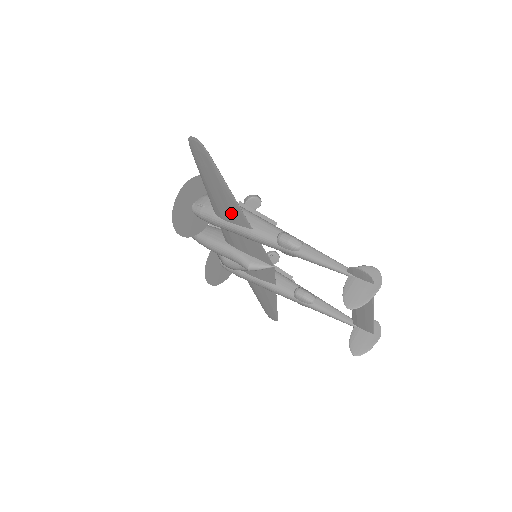
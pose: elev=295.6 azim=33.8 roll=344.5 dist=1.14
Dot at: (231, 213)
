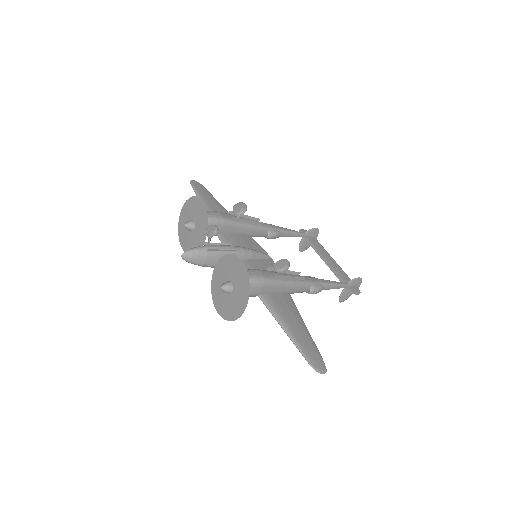
Dot at: occluded
